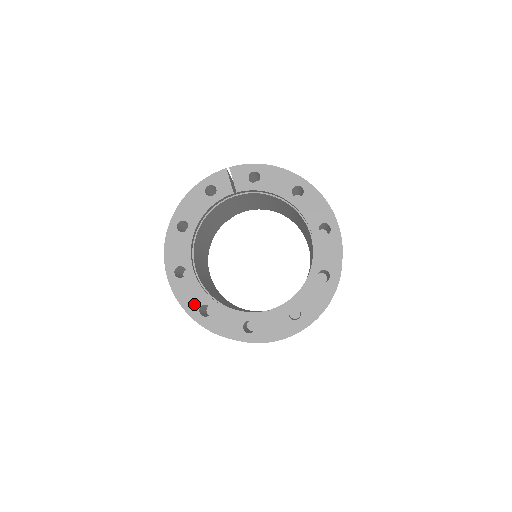
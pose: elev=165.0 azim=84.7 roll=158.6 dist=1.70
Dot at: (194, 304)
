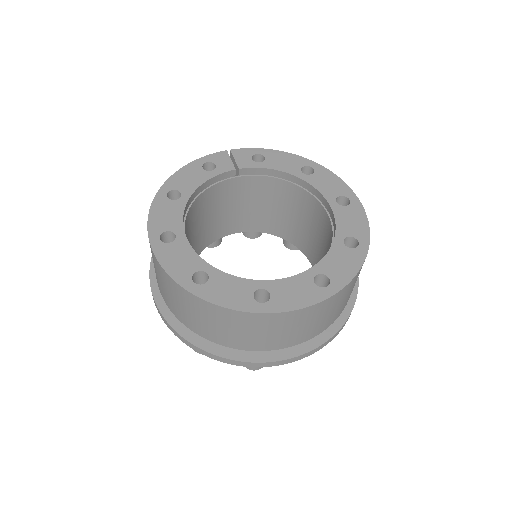
Dot at: (185, 270)
